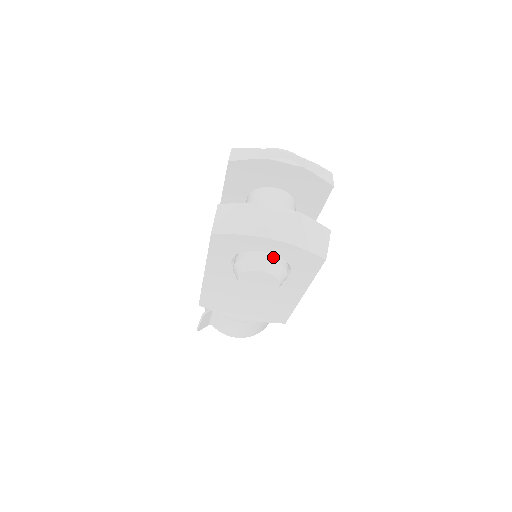
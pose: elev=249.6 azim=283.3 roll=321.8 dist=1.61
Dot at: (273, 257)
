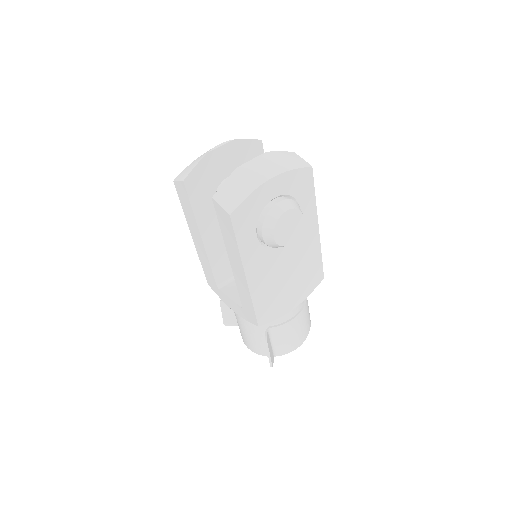
Dot at: (281, 199)
